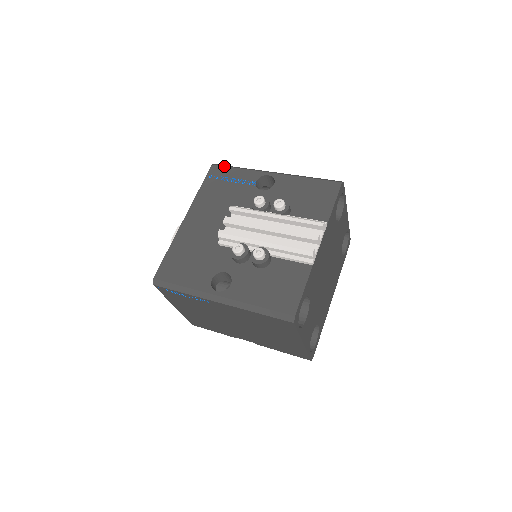
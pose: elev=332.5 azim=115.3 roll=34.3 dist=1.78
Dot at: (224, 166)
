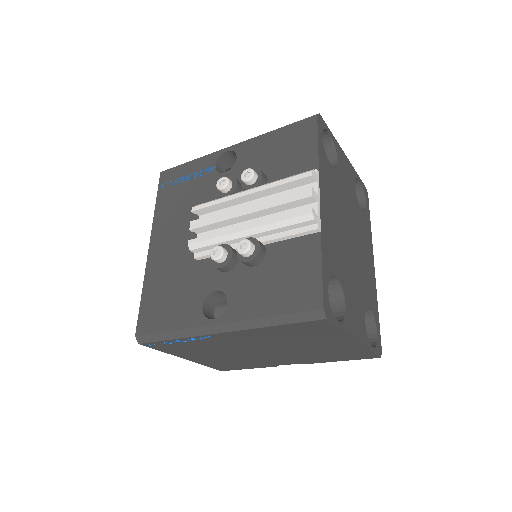
Dot at: (174, 167)
